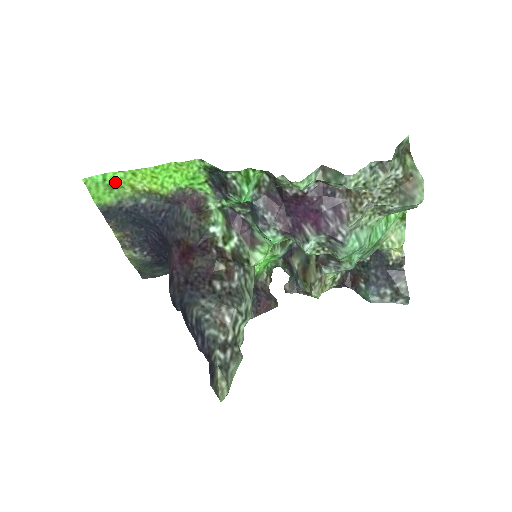
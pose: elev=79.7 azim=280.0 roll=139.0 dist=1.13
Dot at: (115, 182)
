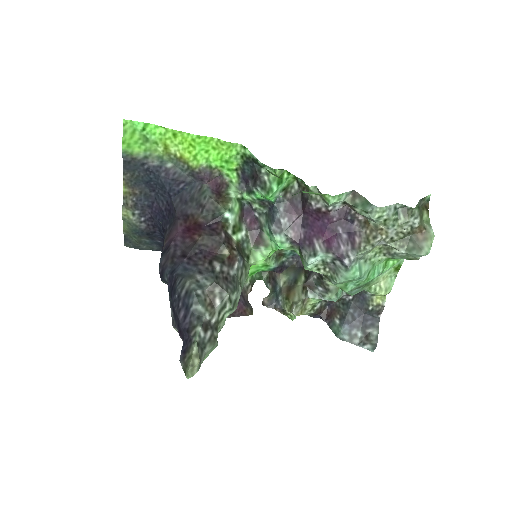
Dot at: (152, 135)
